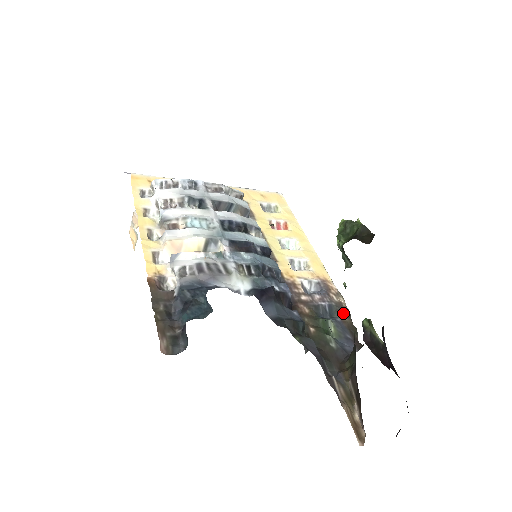
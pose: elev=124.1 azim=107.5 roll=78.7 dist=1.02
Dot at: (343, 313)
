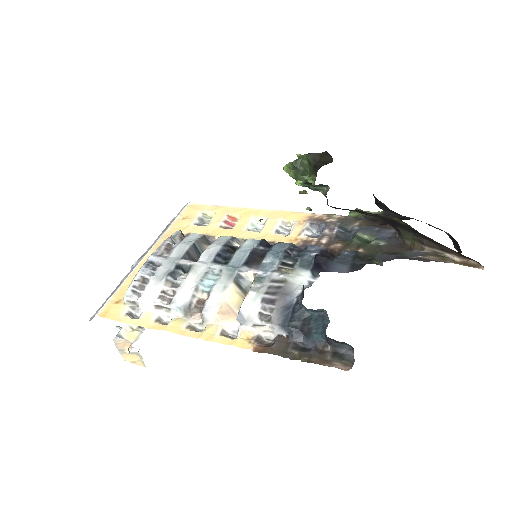
Dot at: (351, 222)
